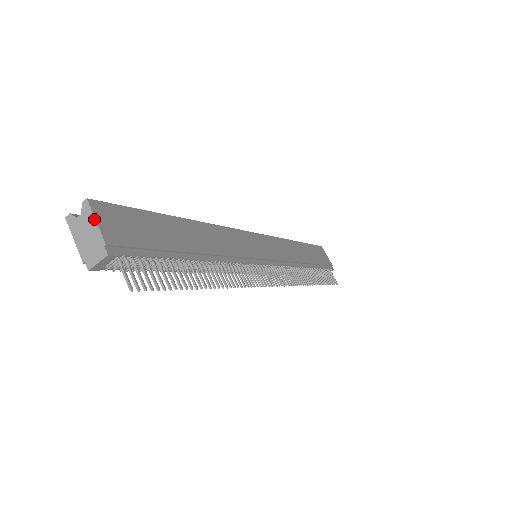
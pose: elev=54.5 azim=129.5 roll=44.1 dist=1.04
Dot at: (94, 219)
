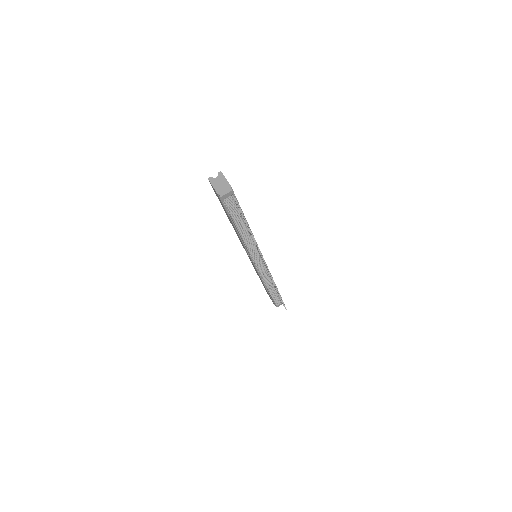
Dot at: (225, 178)
